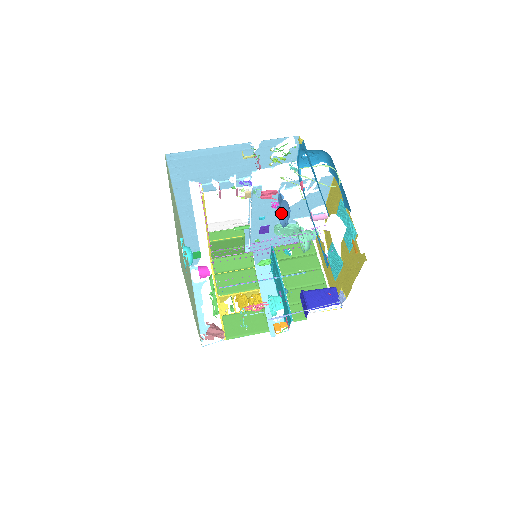
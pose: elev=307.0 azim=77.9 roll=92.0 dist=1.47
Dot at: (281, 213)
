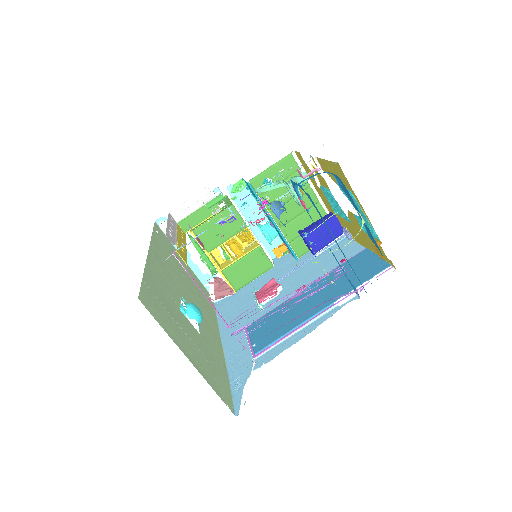
Dot at: occluded
